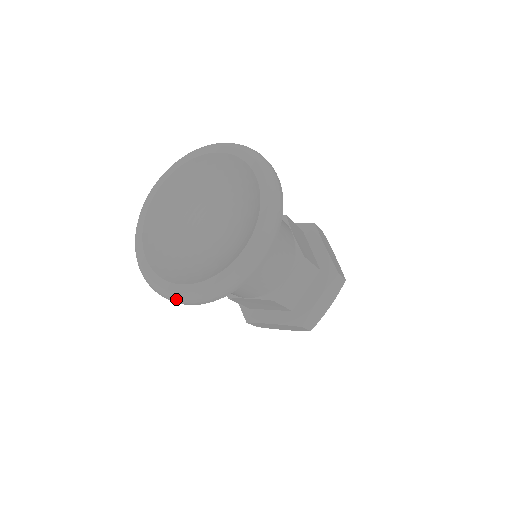
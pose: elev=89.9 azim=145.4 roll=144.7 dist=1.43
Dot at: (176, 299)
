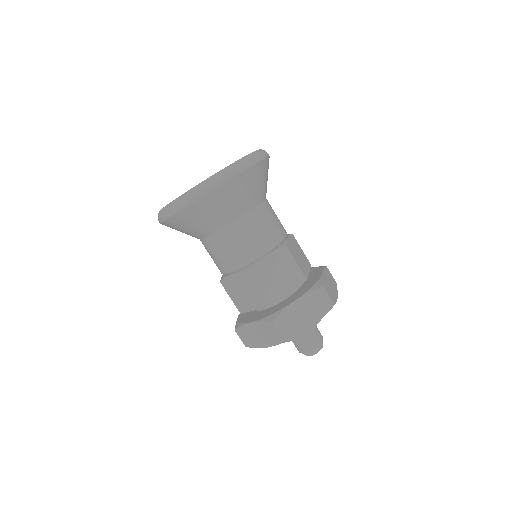
Dot at: (163, 211)
